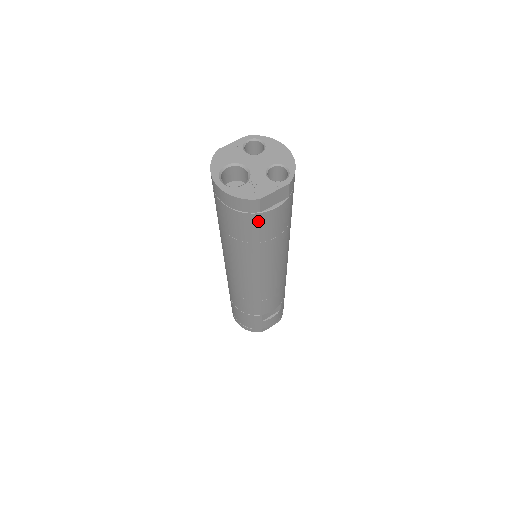
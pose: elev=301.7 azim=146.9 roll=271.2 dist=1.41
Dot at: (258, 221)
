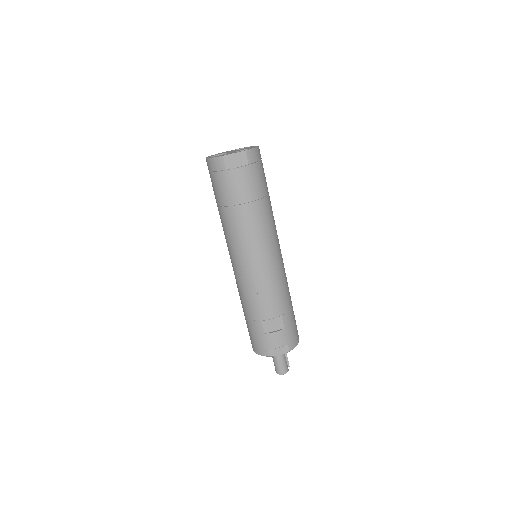
Dot at: (227, 180)
